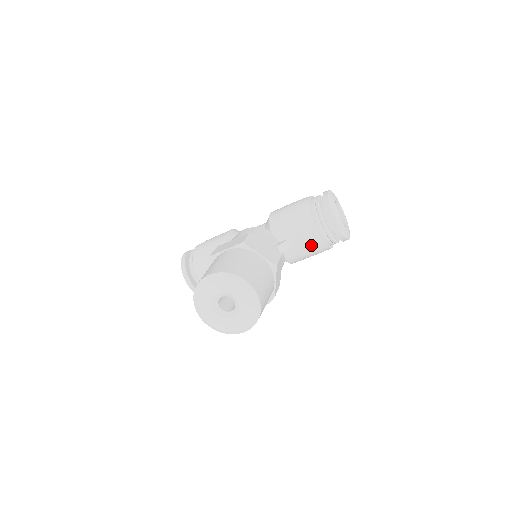
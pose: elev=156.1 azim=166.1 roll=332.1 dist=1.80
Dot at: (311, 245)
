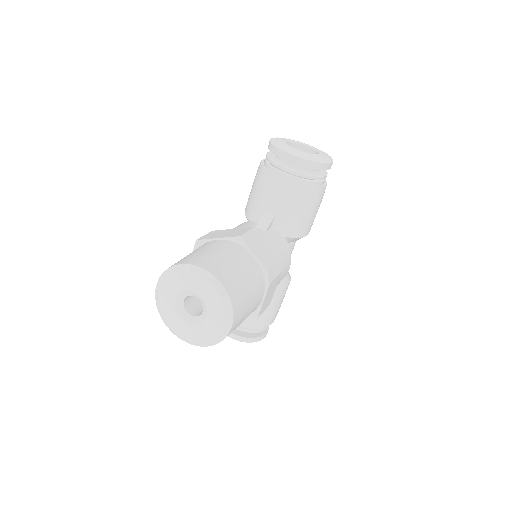
Dot at: (289, 199)
